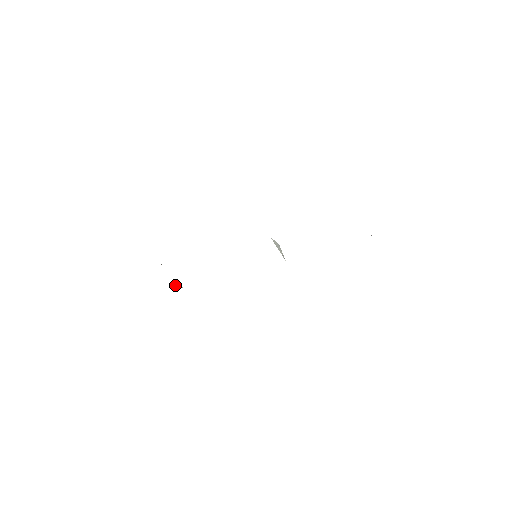
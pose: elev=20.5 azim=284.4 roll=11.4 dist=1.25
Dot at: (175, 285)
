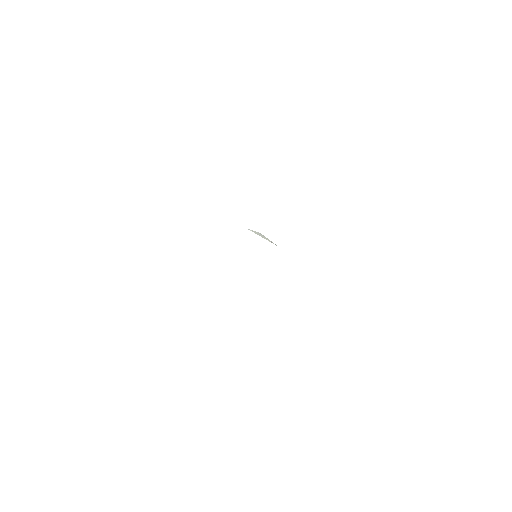
Dot at: occluded
